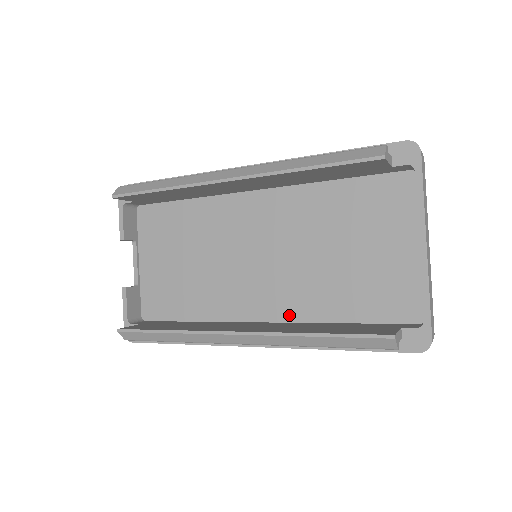
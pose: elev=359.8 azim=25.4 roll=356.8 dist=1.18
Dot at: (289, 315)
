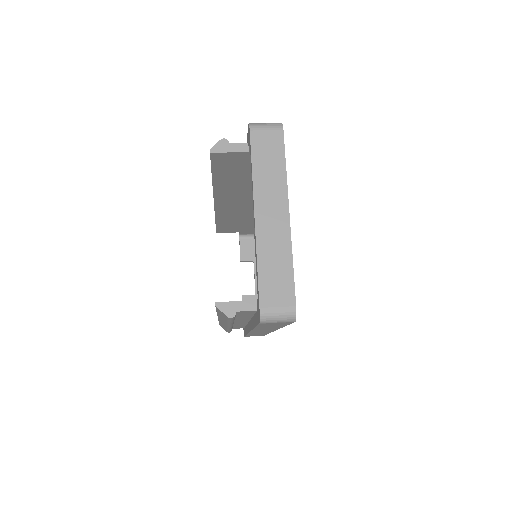
Dot at: occluded
